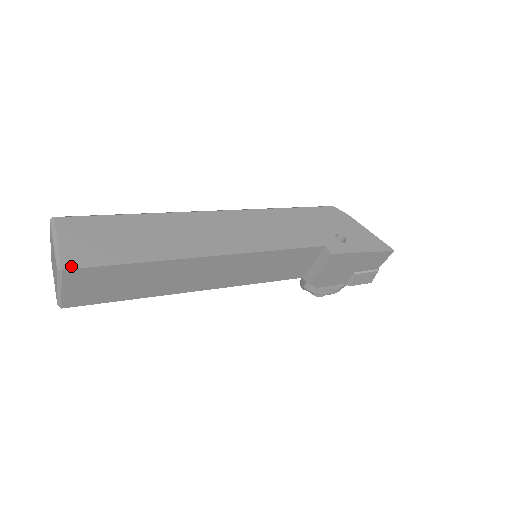
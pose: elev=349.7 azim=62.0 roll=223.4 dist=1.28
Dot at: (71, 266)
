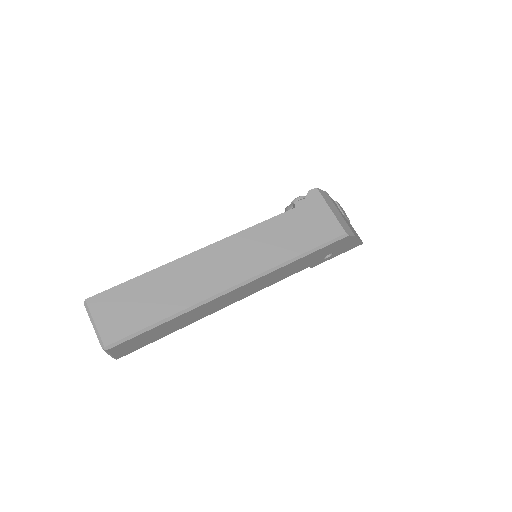
Dot at: occluded
